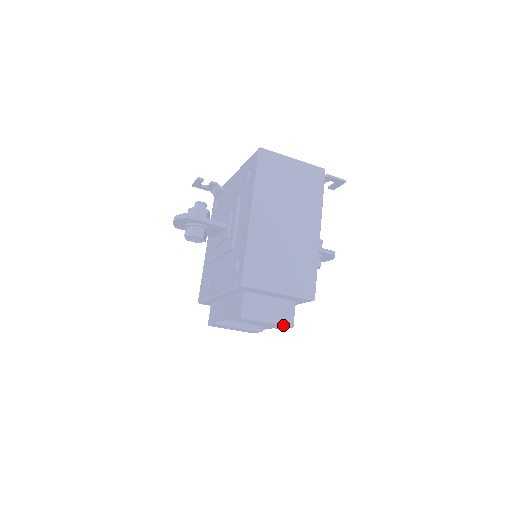
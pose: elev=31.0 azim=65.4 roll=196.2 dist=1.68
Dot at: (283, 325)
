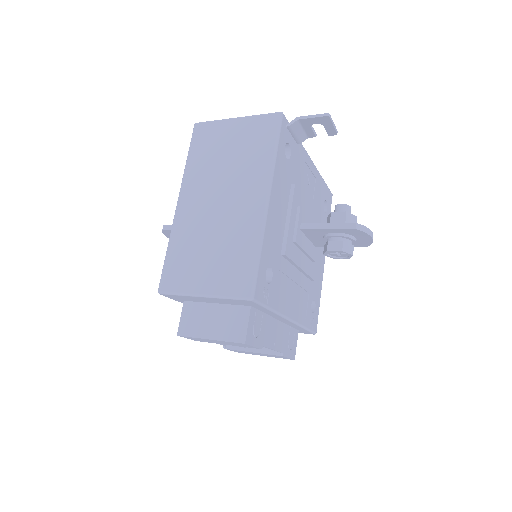
Dot at: (230, 341)
